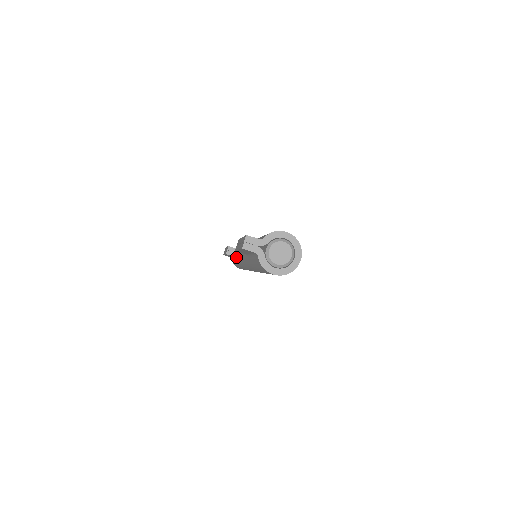
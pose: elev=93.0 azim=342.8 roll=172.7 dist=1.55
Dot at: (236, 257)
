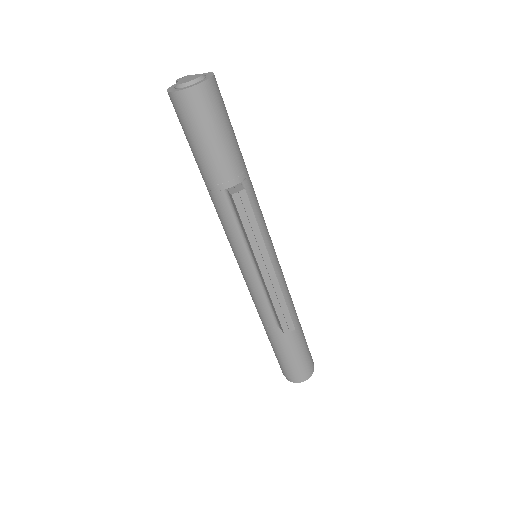
Dot at: occluded
